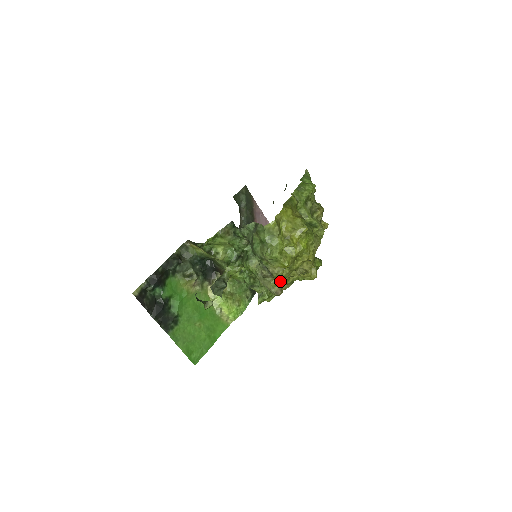
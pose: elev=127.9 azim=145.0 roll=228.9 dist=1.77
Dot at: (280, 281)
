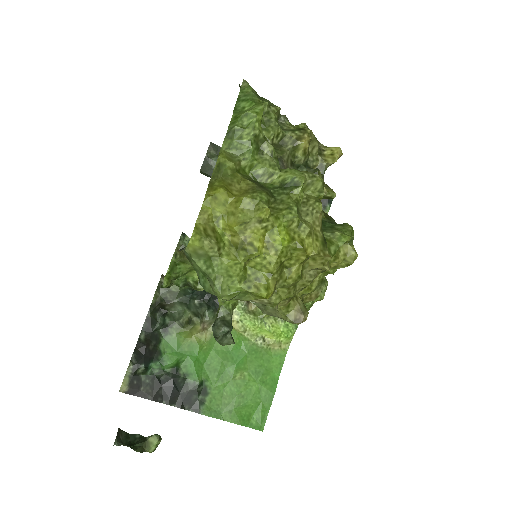
Dot at: (293, 299)
